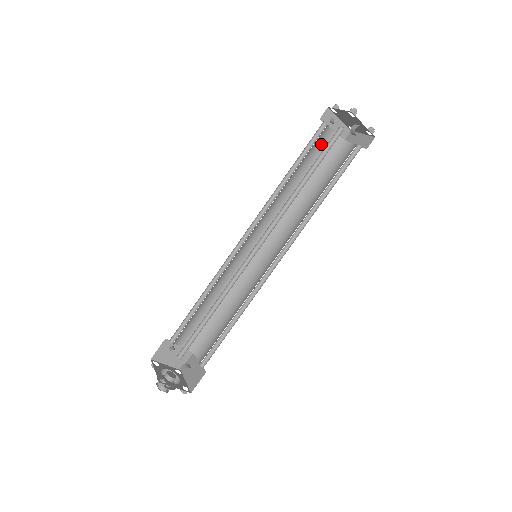
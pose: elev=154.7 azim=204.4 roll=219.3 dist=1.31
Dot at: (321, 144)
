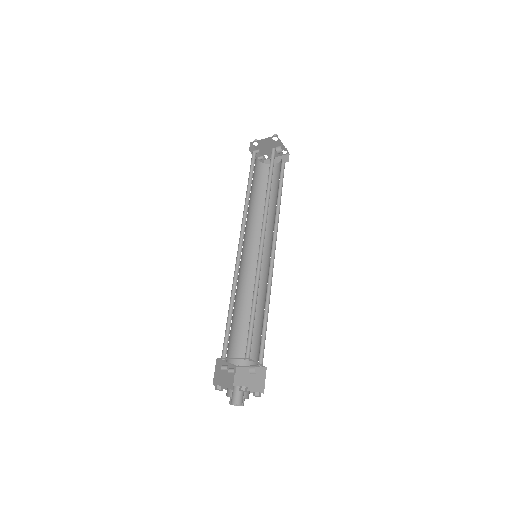
Dot at: (255, 169)
